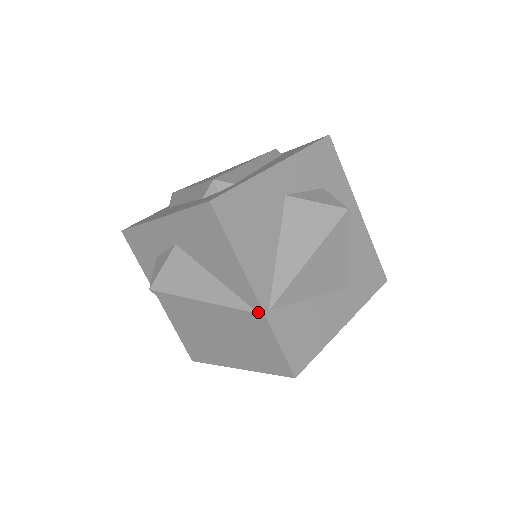
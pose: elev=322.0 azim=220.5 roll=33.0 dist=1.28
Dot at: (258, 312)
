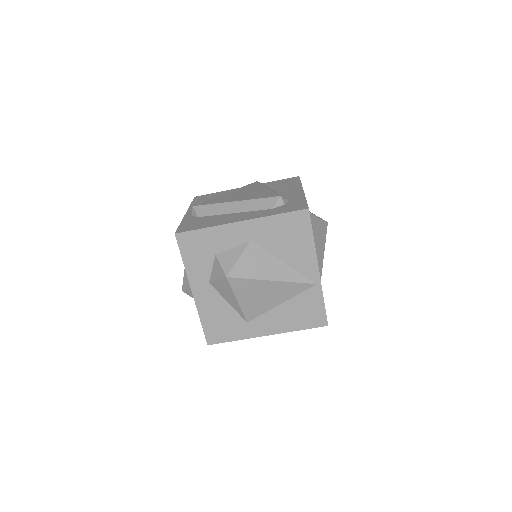
Dot at: (316, 283)
